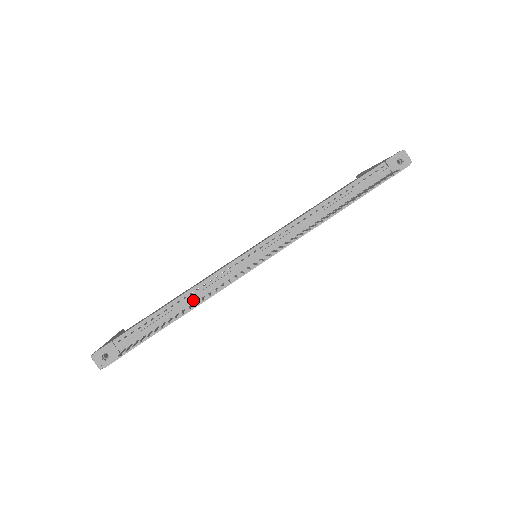
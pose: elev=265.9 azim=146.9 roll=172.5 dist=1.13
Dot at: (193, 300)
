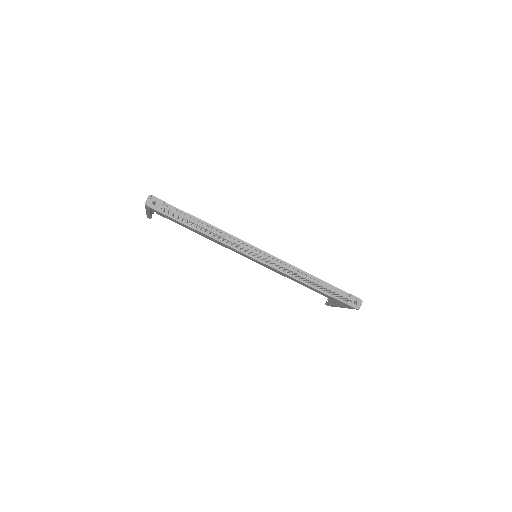
Dot at: (213, 233)
